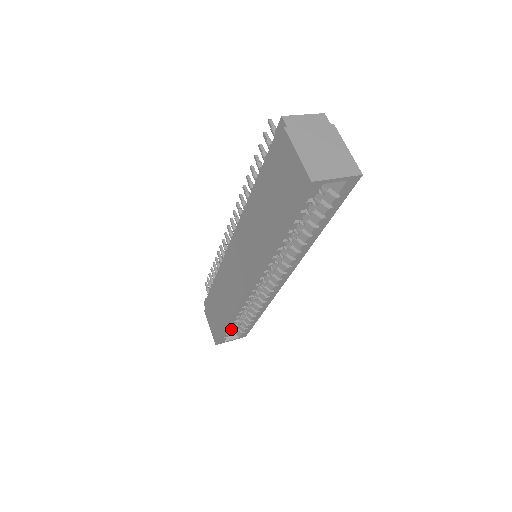
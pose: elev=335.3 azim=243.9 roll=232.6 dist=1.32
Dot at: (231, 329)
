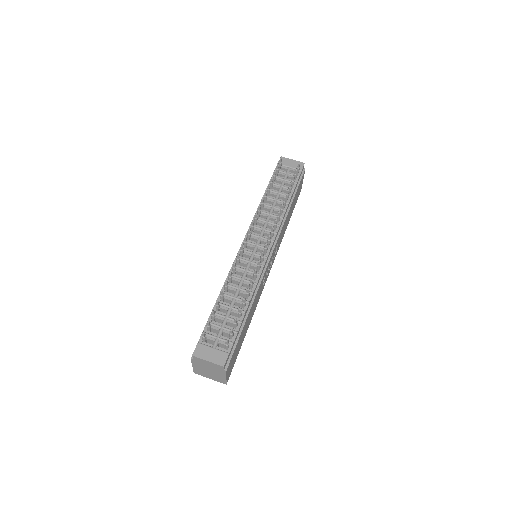
Dot at: occluded
